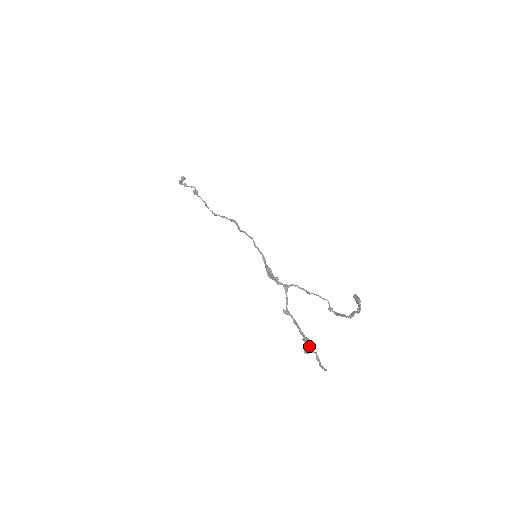
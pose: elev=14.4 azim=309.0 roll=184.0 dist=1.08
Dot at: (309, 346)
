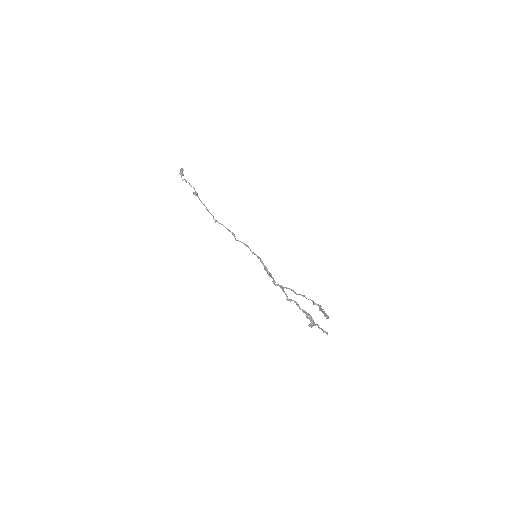
Dot at: (311, 323)
